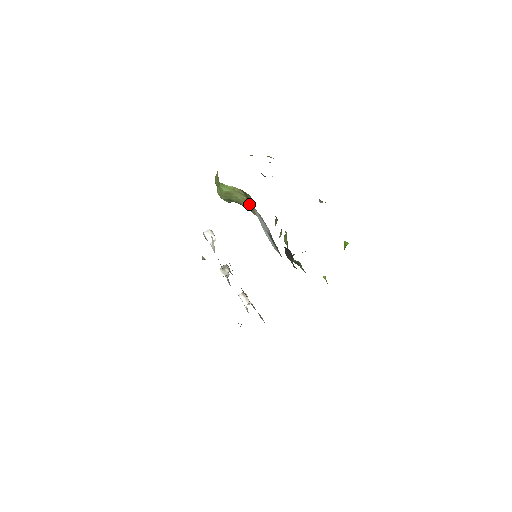
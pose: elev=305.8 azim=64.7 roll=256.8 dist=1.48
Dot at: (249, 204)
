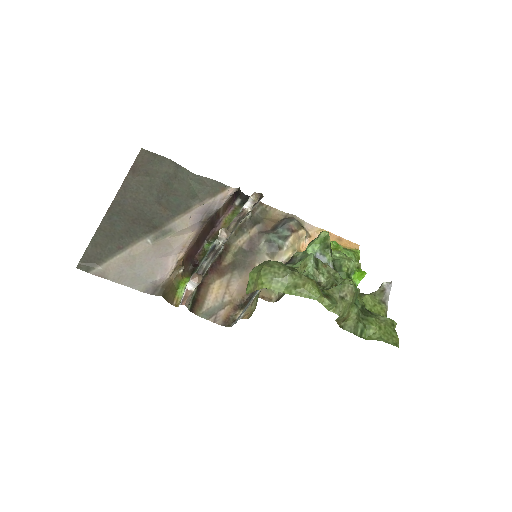
Dot at: occluded
